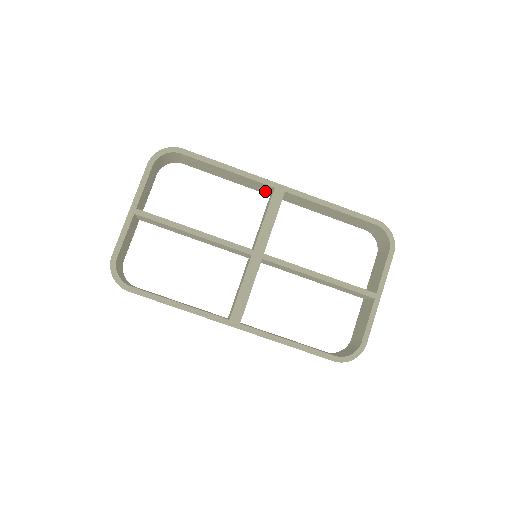
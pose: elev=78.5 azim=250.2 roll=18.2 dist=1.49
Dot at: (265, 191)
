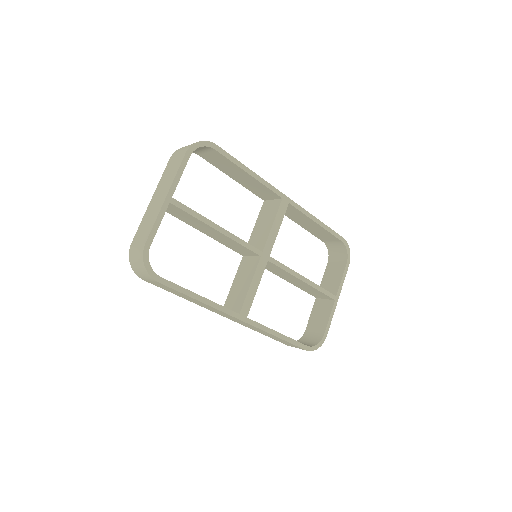
Dot at: (264, 197)
